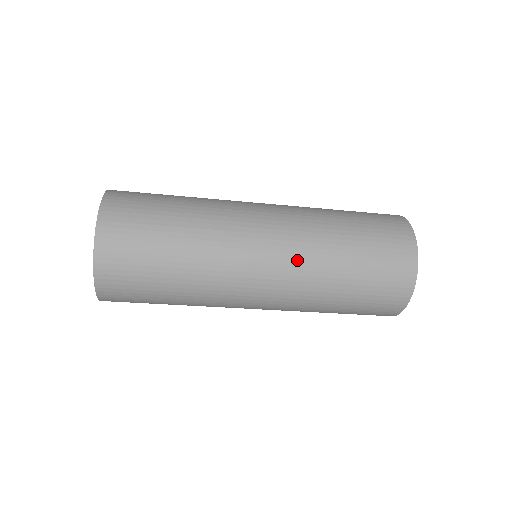
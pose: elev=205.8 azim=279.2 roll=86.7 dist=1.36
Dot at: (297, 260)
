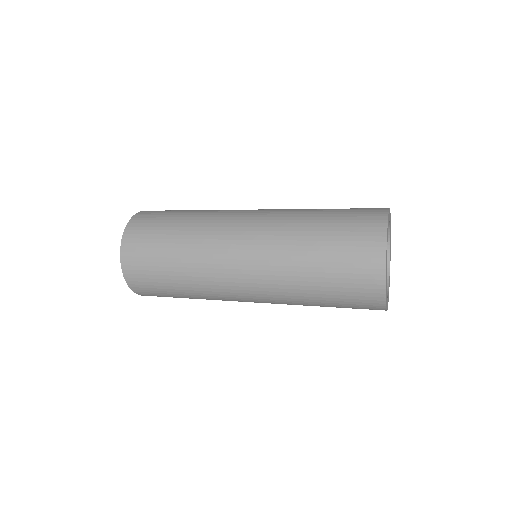
Dot at: (268, 281)
